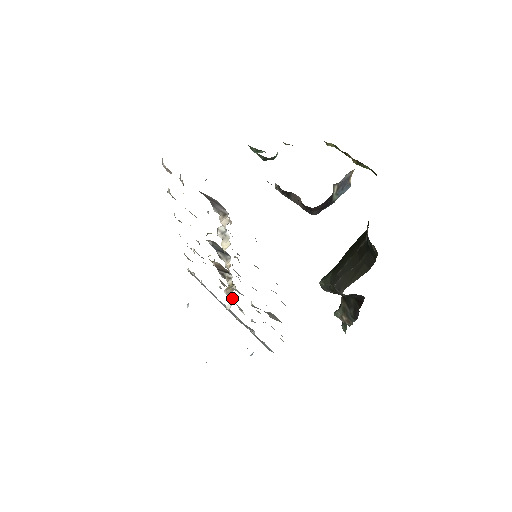
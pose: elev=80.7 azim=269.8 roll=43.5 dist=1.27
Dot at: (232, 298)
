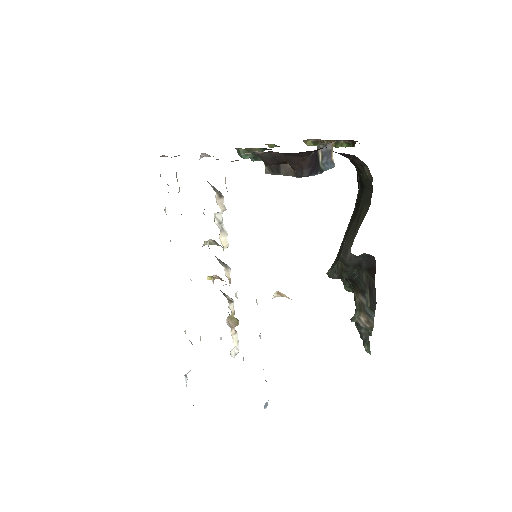
Dot at: (236, 340)
